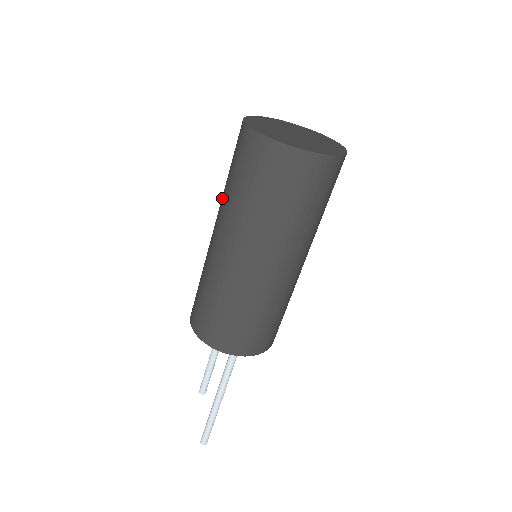
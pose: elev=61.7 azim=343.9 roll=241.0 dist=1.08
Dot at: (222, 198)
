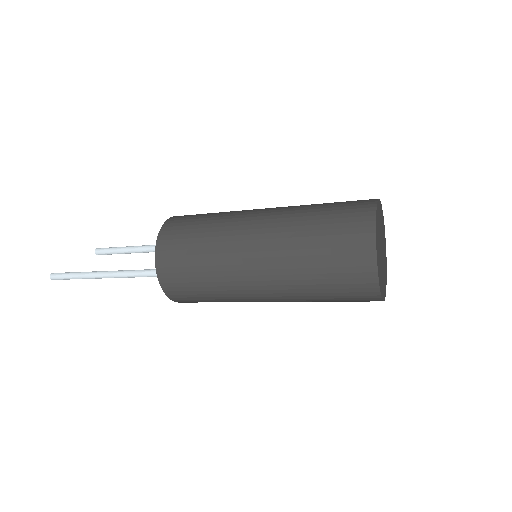
Dot at: (297, 210)
